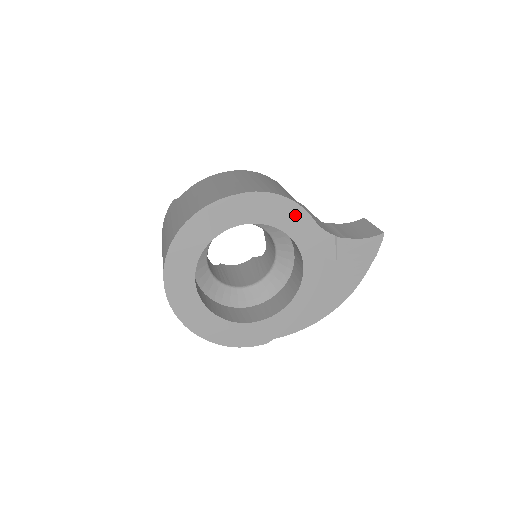
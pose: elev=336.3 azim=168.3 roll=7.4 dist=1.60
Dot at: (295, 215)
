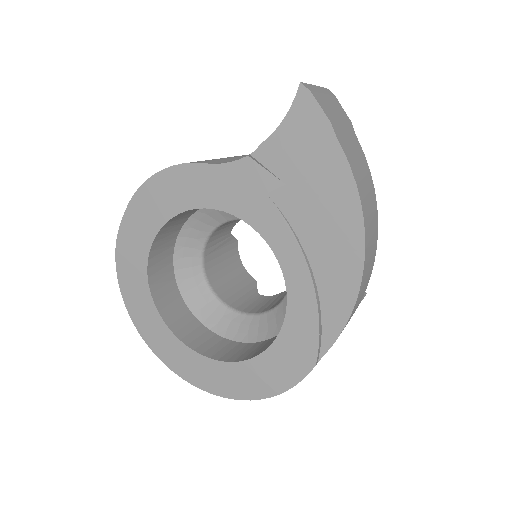
Dot at: (185, 180)
